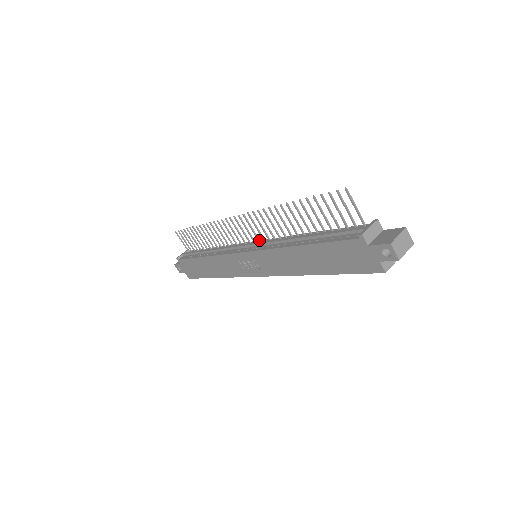
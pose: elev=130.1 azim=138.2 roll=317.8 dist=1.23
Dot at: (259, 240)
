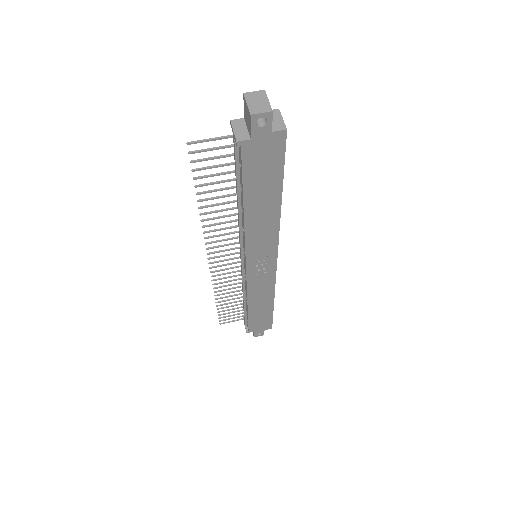
Dot at: (239, 247)
